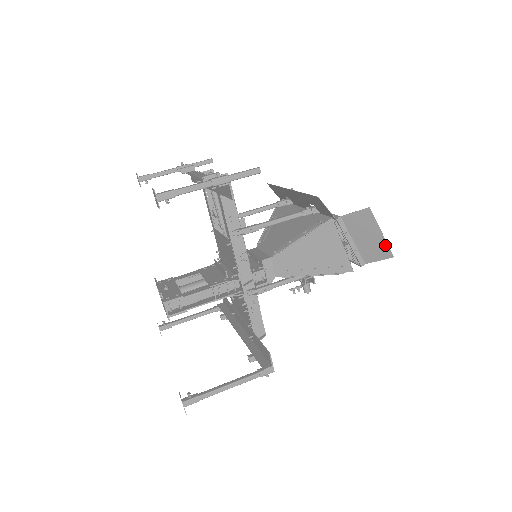
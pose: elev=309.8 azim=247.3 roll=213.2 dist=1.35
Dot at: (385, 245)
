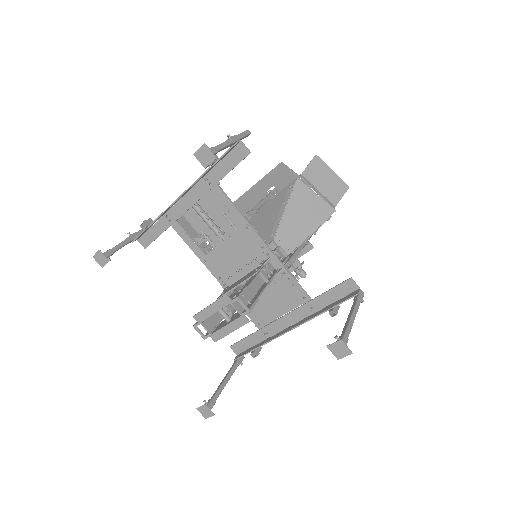
Dot at: (339, 181)
